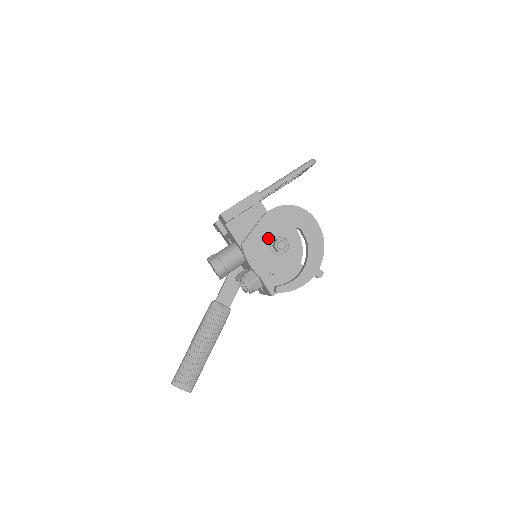
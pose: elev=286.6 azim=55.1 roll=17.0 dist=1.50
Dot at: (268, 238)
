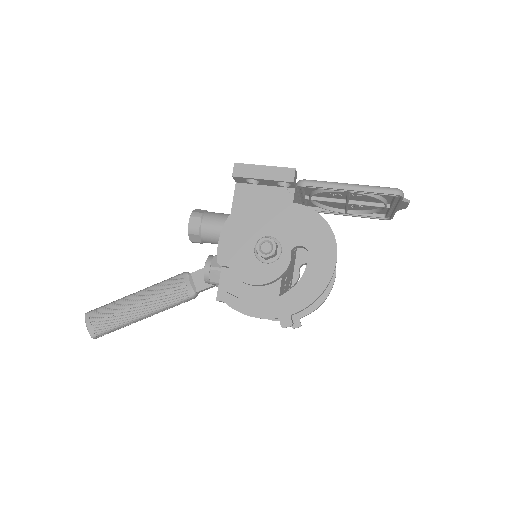
Dot at: (263, 231)
